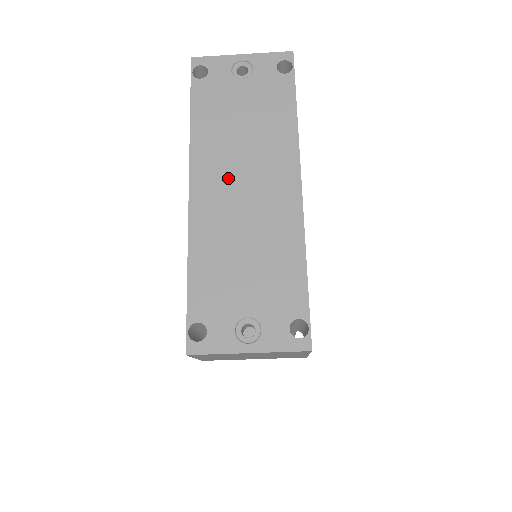
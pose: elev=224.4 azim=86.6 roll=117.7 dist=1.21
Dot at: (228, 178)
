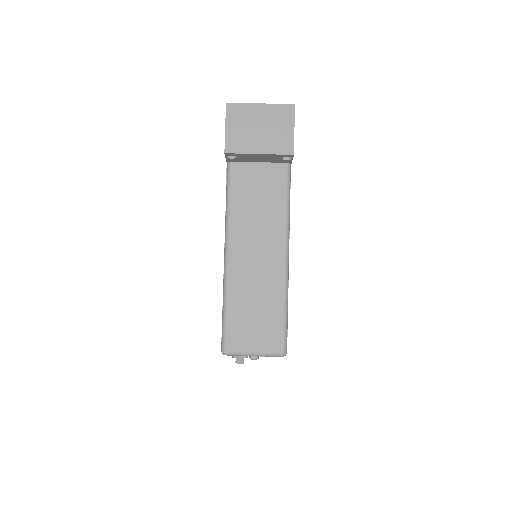
Dot at: occluded
